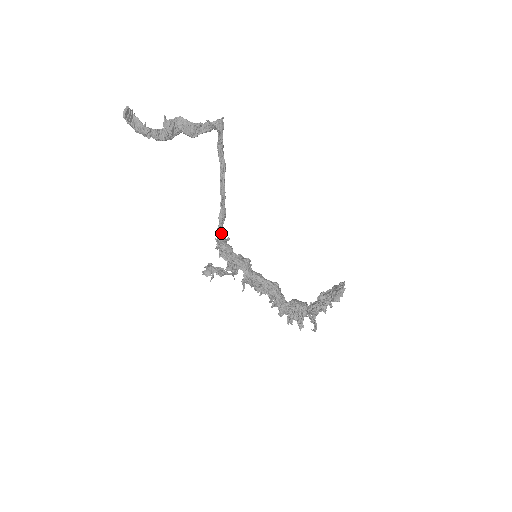
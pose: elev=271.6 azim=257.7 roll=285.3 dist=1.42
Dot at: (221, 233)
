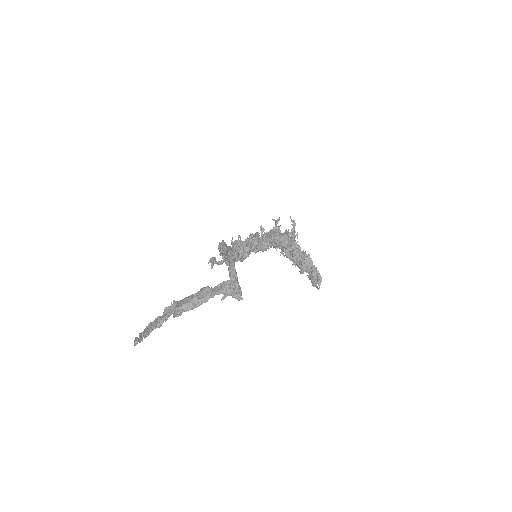
Dot at: occluded
